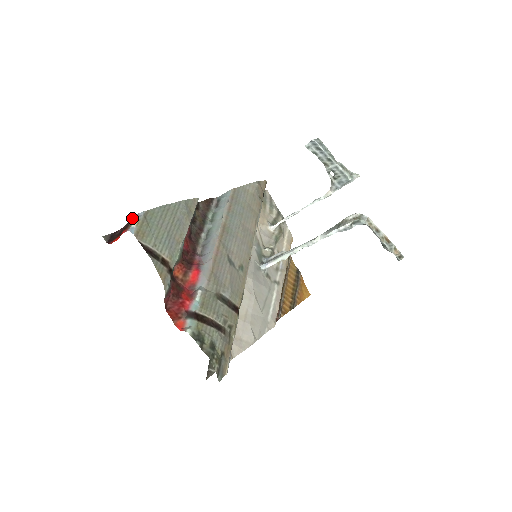
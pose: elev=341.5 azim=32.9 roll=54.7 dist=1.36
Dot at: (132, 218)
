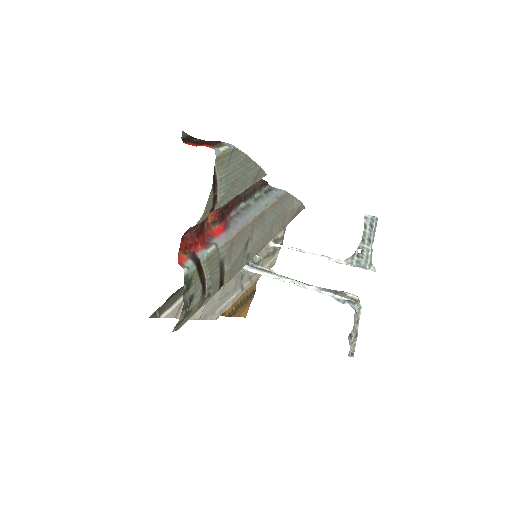
Dot at: (222, 142)
